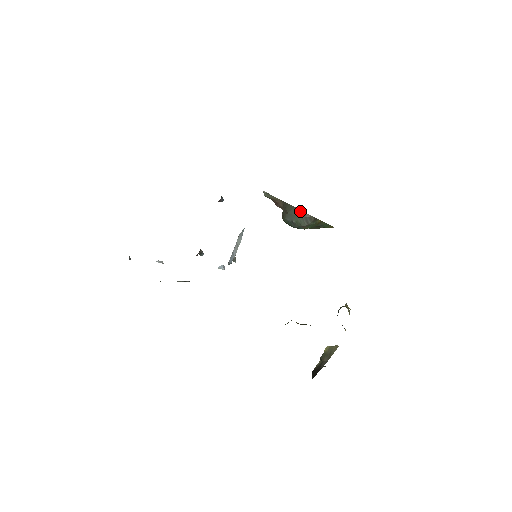
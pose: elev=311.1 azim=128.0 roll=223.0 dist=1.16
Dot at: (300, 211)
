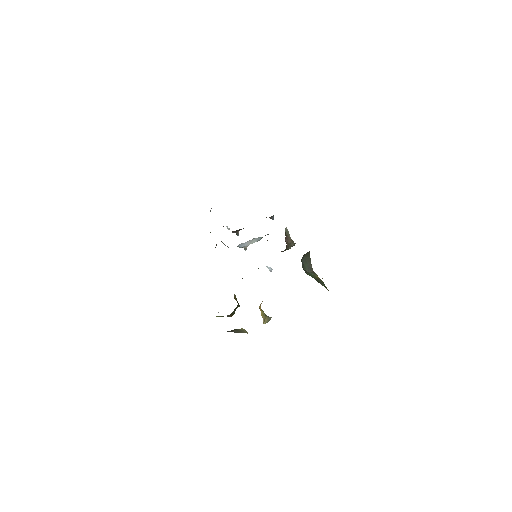
Dot at: (310, 261)
